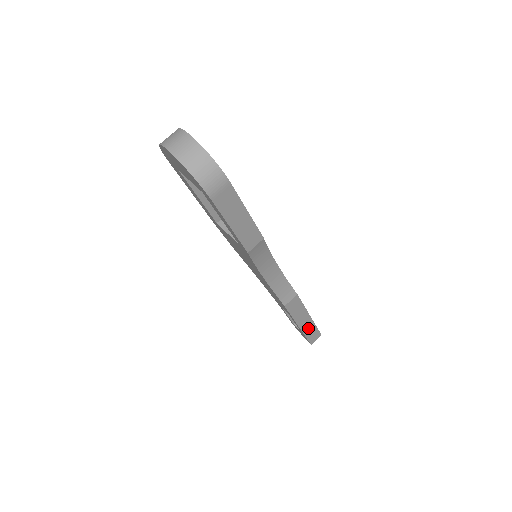
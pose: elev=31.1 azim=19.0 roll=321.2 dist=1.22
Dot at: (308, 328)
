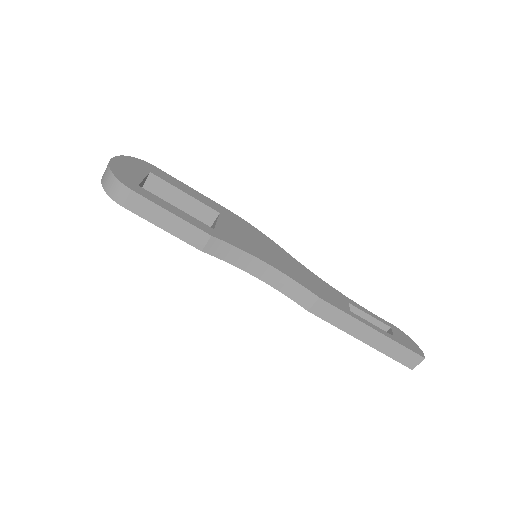
Dot at: (383, 344)
